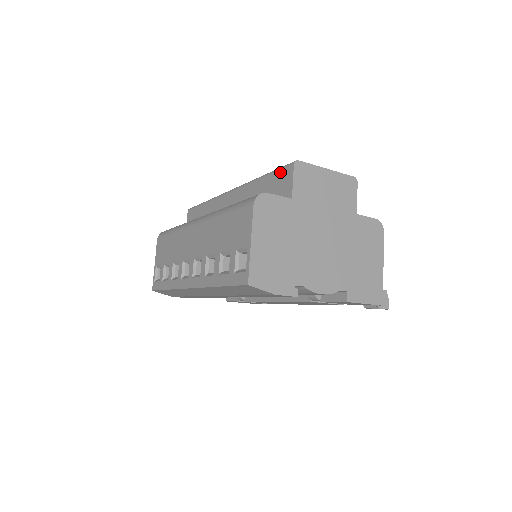
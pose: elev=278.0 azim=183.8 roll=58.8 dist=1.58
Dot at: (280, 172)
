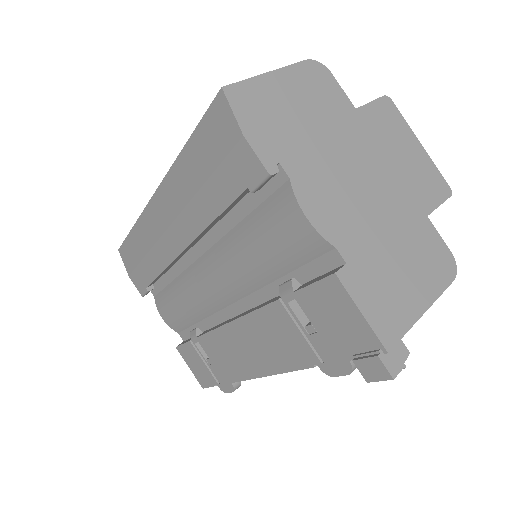
Dot at: occluded
